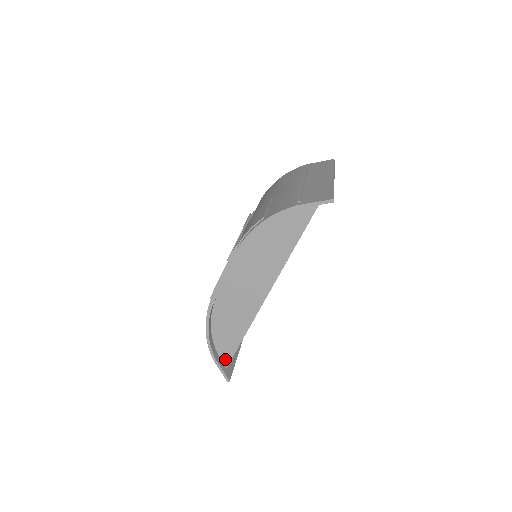
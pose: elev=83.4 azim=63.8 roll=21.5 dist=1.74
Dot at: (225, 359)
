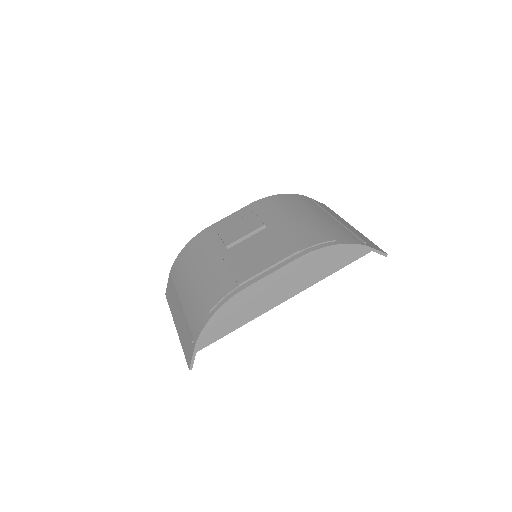
Dot at: (199, 346)
